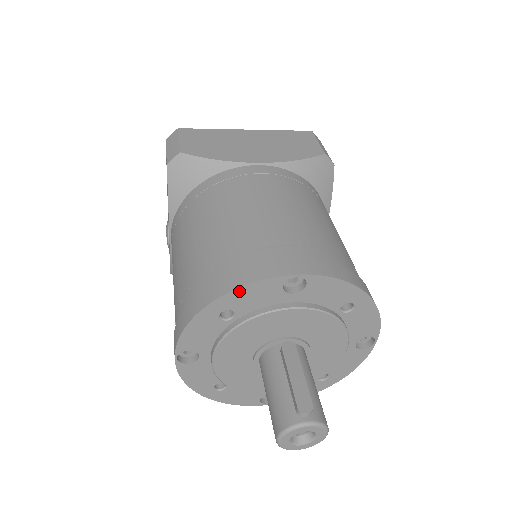
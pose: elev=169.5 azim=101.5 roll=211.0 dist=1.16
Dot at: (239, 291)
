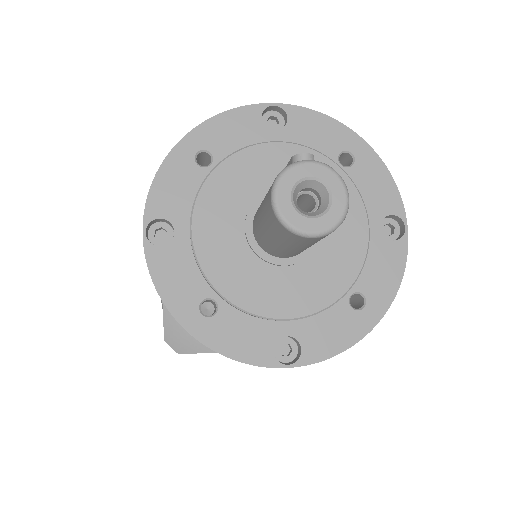
Dot at: (214, 122)
